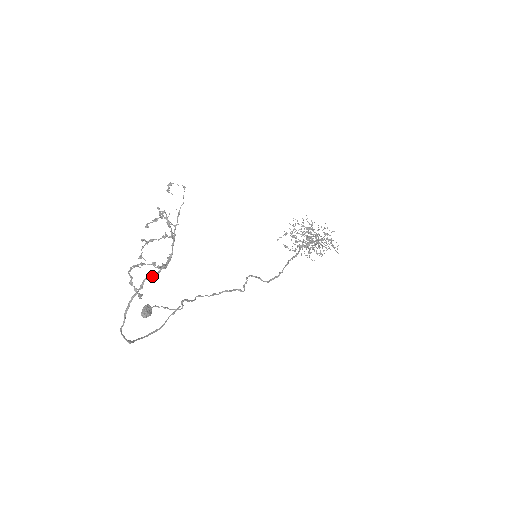
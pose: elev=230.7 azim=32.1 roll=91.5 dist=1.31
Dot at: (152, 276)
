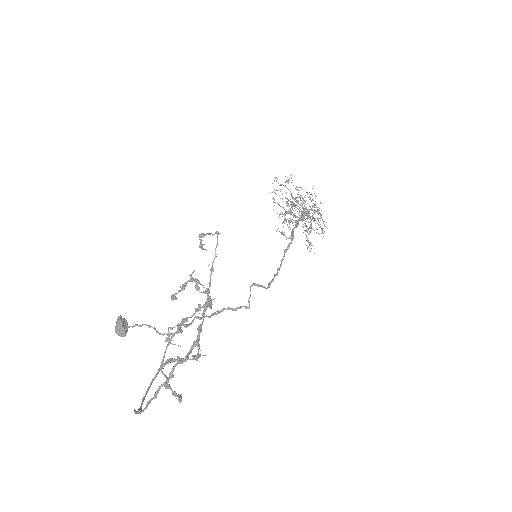
Dot at: (185, 361)
